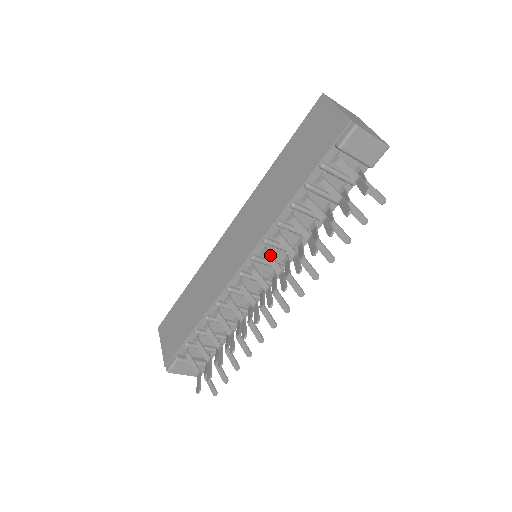
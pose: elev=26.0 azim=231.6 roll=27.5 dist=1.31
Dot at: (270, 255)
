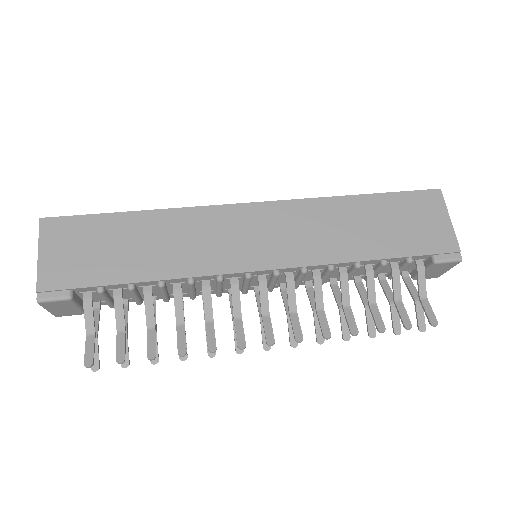
Dot at: occluded
